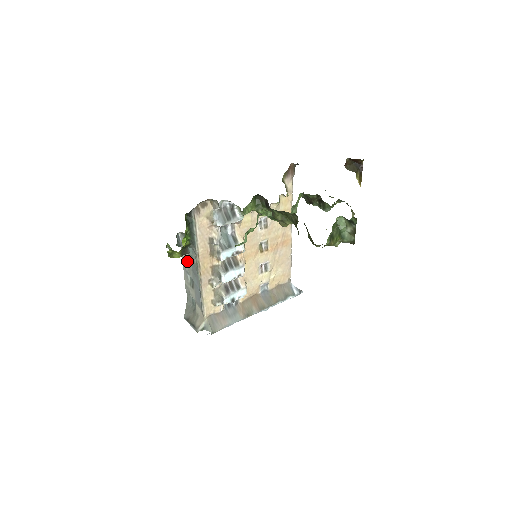
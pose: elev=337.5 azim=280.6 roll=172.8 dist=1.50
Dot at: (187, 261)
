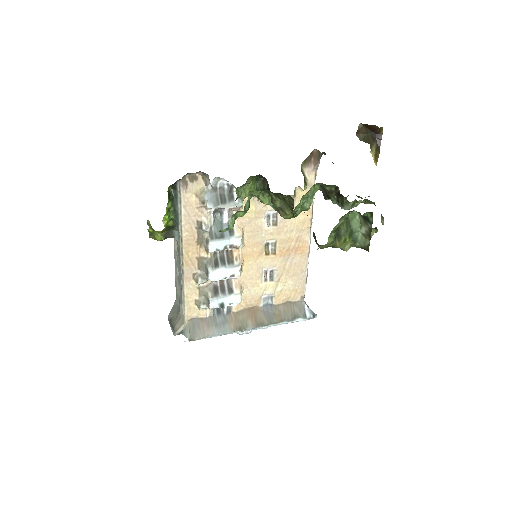
Dot at: (176, 249)
